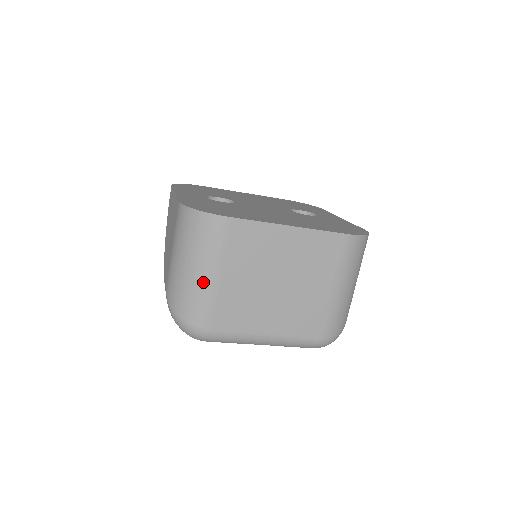
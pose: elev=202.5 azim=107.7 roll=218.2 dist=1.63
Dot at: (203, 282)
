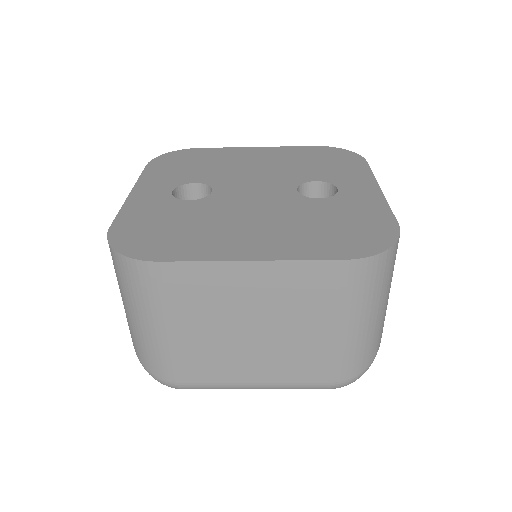
Dot at: (152, 335)
